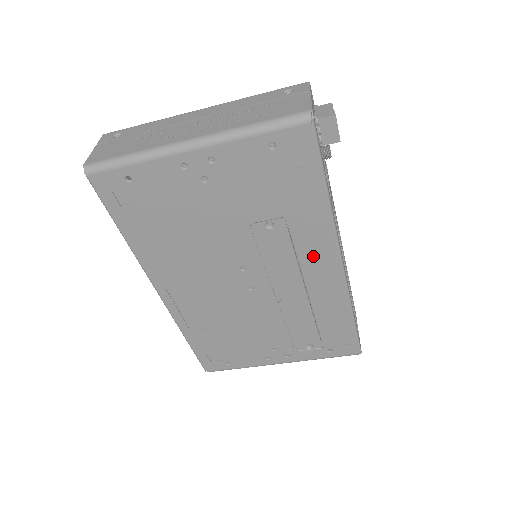
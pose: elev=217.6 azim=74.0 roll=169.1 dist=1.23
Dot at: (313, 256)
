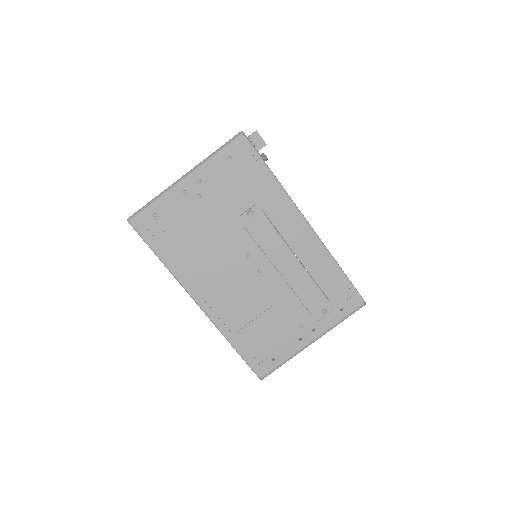
Dot at: (287, 226)
